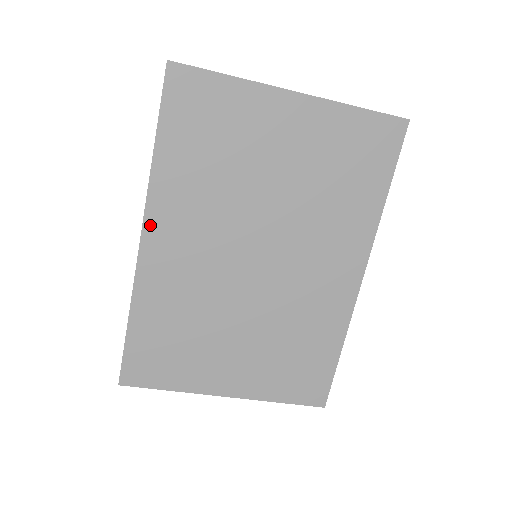
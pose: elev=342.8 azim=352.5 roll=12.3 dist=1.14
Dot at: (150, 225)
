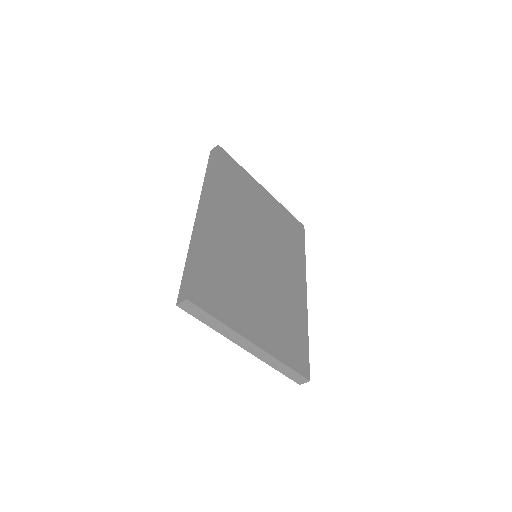
Dot at: (210, 204)
